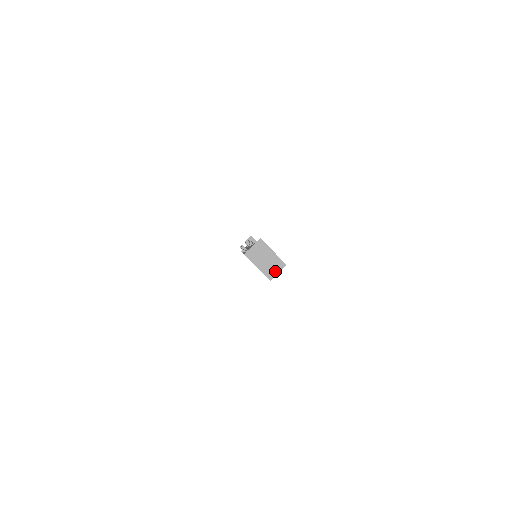
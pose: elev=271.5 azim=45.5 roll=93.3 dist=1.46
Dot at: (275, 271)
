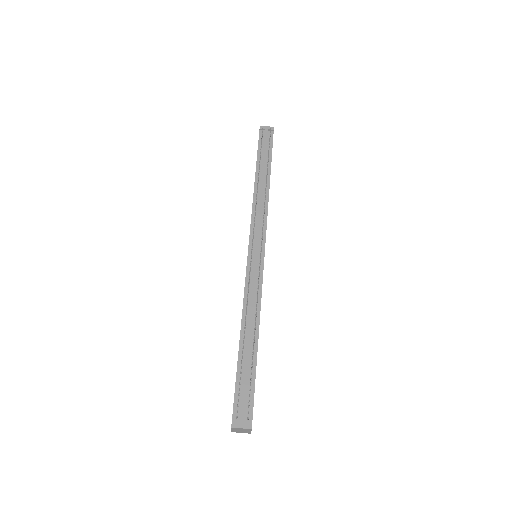
Dot at: (240, 432)
